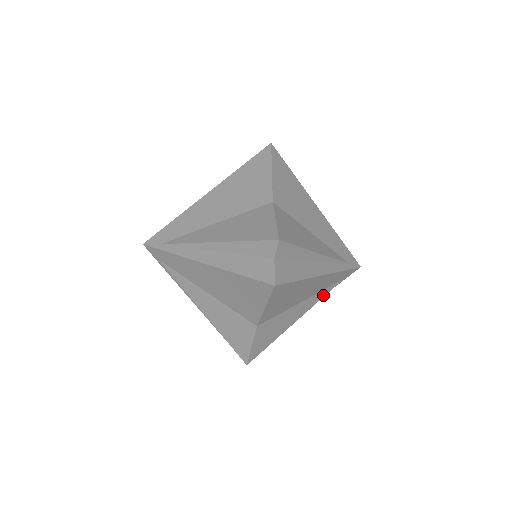
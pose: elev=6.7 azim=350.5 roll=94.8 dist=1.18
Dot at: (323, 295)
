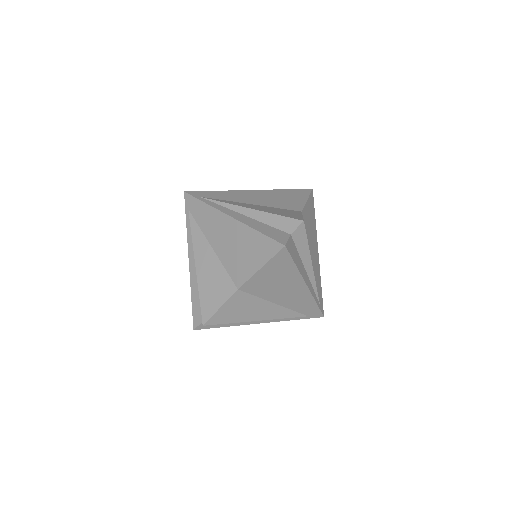
Dot at: occluded
